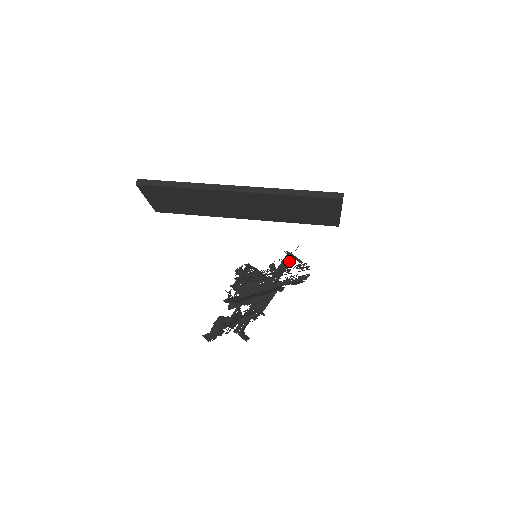
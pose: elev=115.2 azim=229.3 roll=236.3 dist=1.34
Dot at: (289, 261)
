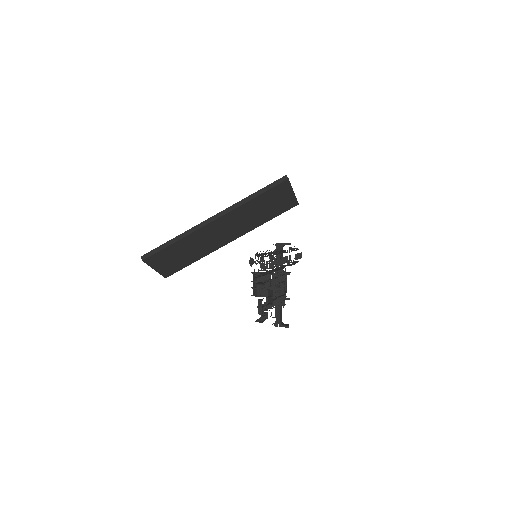
Dot at: (281, 249)
